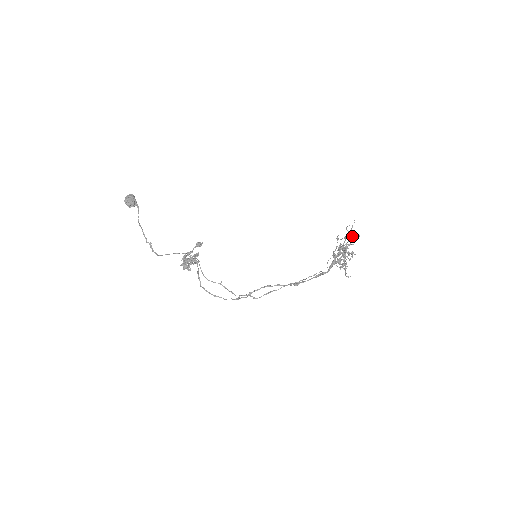
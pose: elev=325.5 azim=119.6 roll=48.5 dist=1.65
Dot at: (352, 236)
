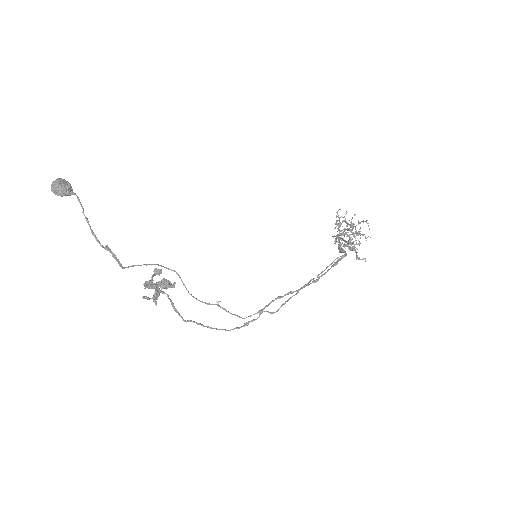
Dot at: occluded
